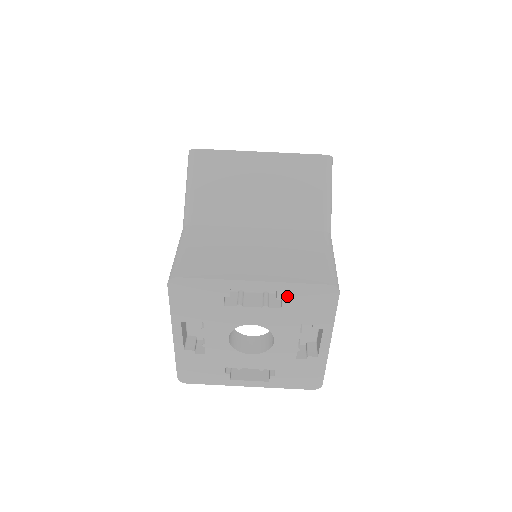
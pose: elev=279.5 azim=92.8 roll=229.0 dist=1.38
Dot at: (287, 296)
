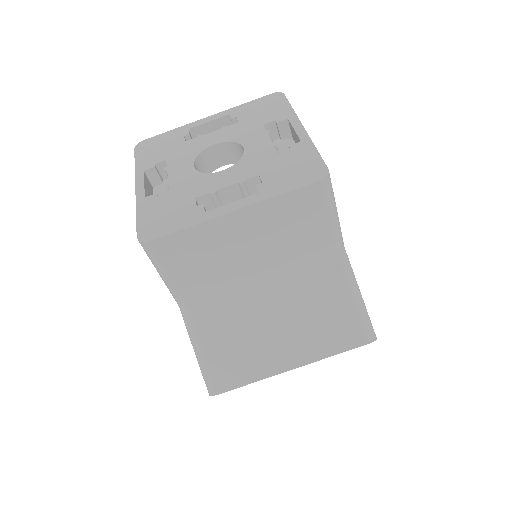
Dot at: occluded
